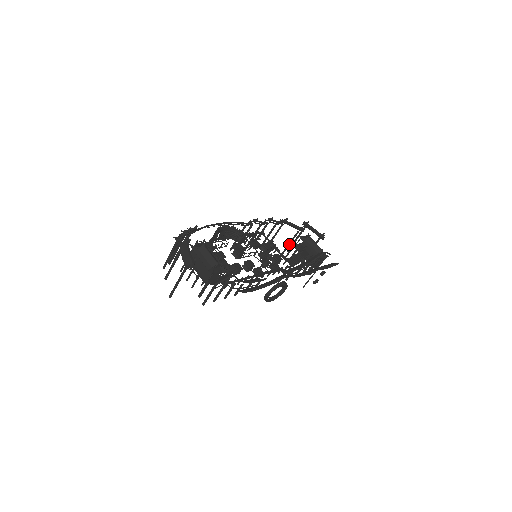
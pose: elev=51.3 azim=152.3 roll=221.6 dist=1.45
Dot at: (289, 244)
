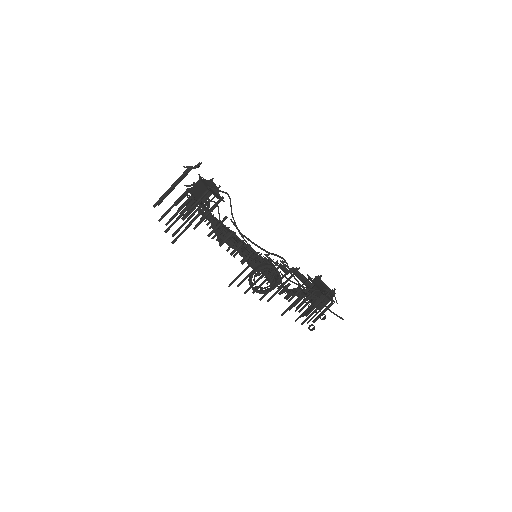
Dot at: occluded
